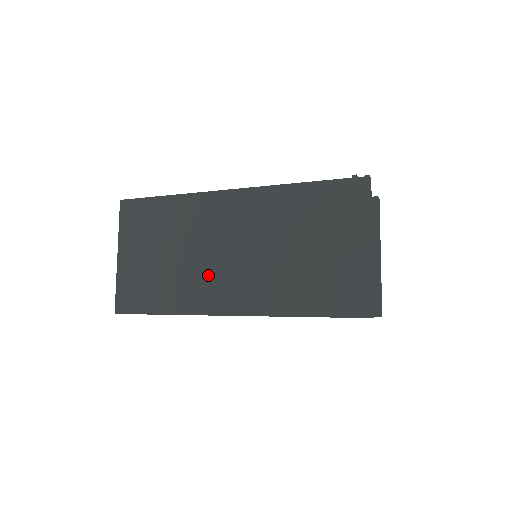
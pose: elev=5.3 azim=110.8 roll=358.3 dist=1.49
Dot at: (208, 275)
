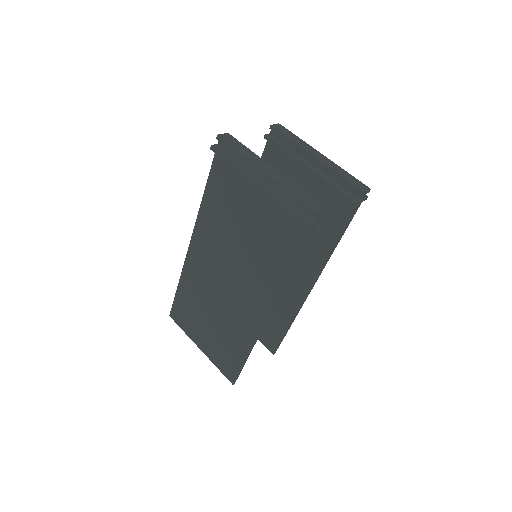
Dot at: (235, 304)
